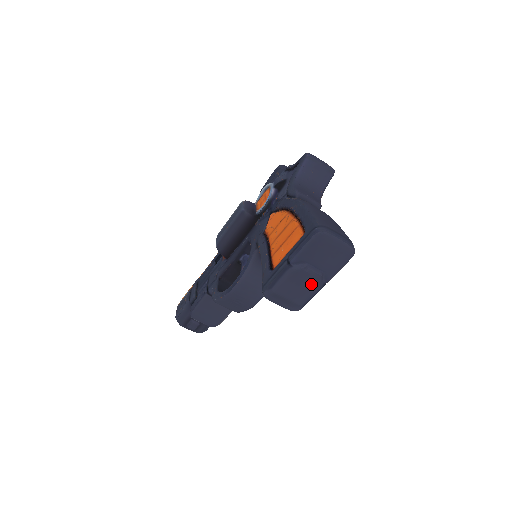
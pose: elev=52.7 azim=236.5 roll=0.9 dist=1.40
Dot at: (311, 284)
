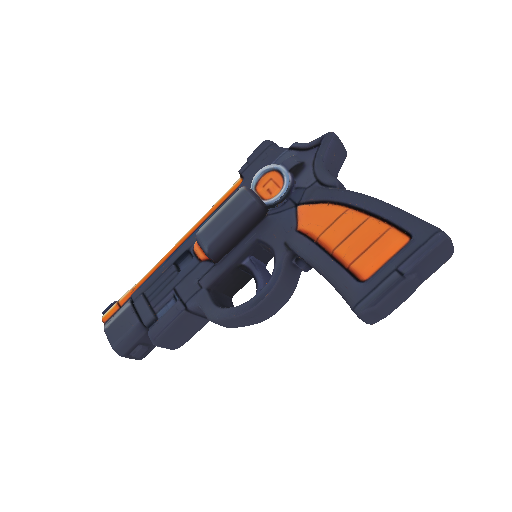
Dot at: (408, 294)
